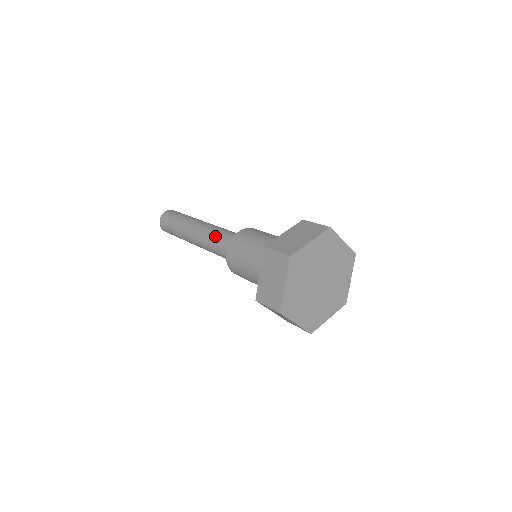
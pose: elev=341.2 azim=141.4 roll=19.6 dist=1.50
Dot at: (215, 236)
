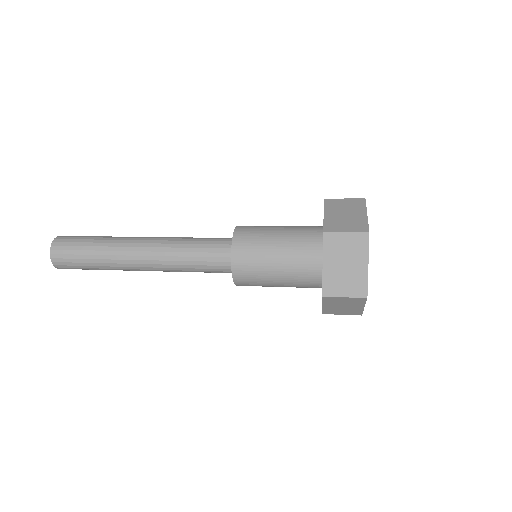
Dot at: (192, 237)
